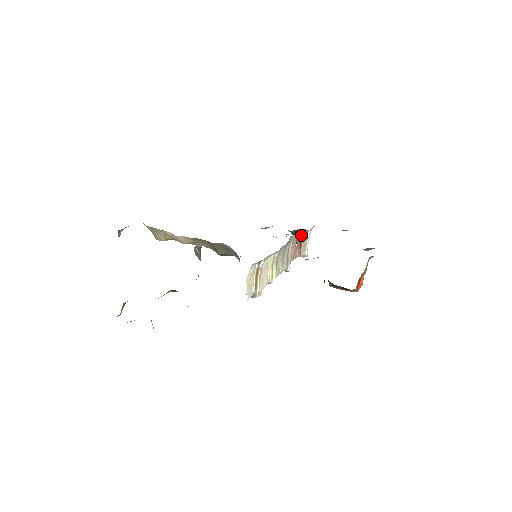
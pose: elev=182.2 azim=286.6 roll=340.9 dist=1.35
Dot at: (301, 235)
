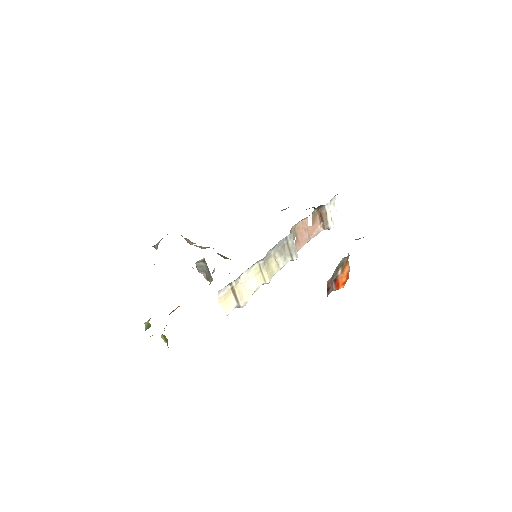
Dot at: (319, 210)
